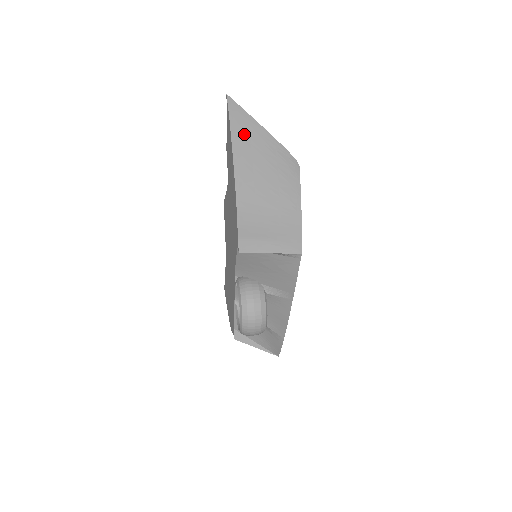
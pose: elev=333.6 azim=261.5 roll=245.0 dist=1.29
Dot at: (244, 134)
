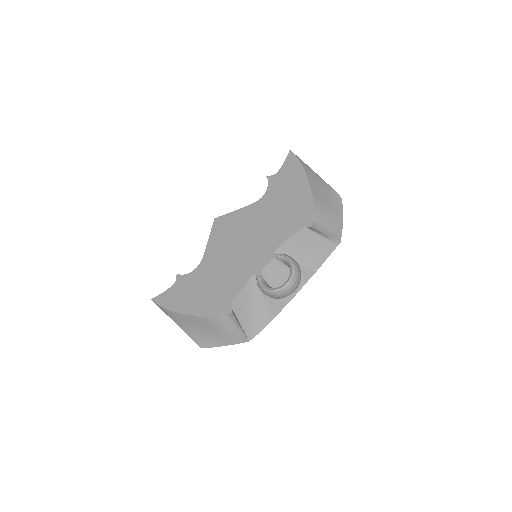
Dot at: (310, 172)
